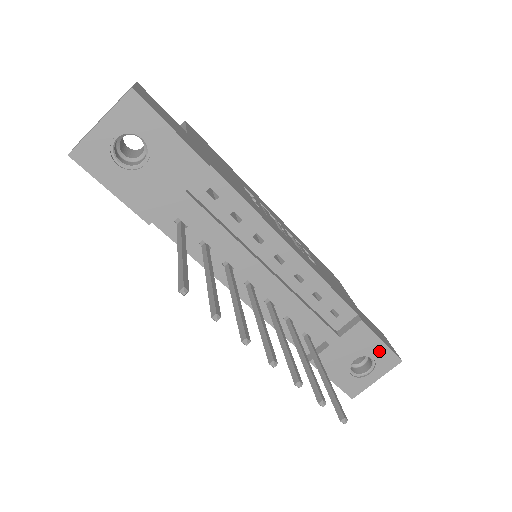
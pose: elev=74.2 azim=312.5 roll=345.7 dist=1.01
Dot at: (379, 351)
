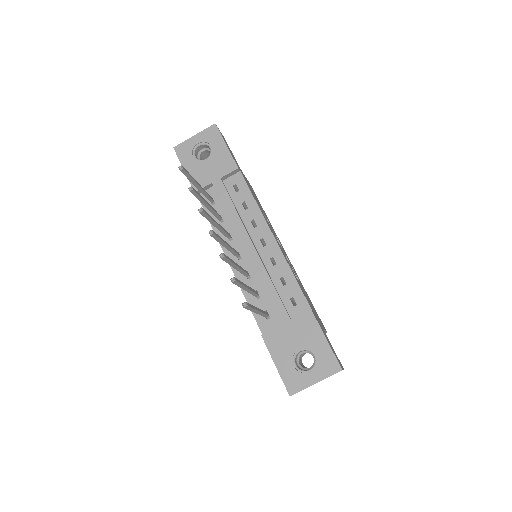
Dot at: (322, 349)
